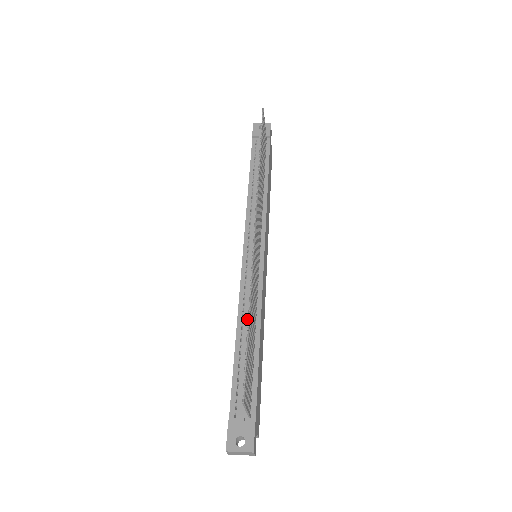
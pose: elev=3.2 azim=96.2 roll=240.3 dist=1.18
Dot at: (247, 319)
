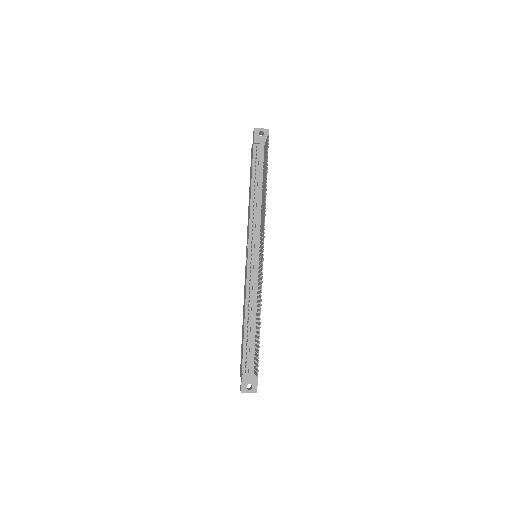
Dot at: (252, 309)
